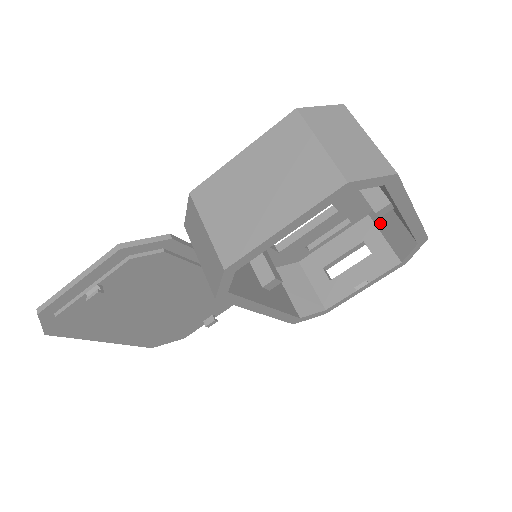
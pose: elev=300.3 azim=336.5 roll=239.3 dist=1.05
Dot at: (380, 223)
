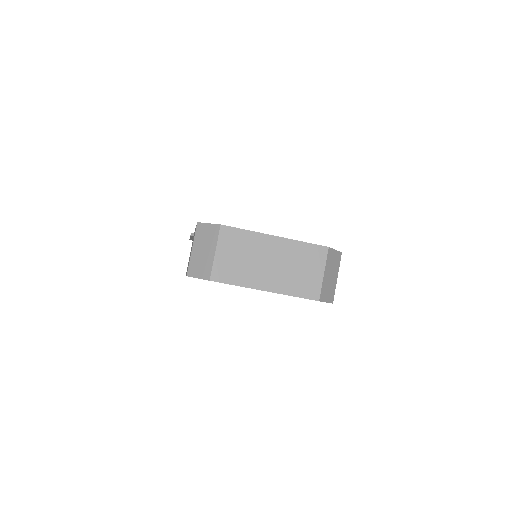
Dot at: occluded
